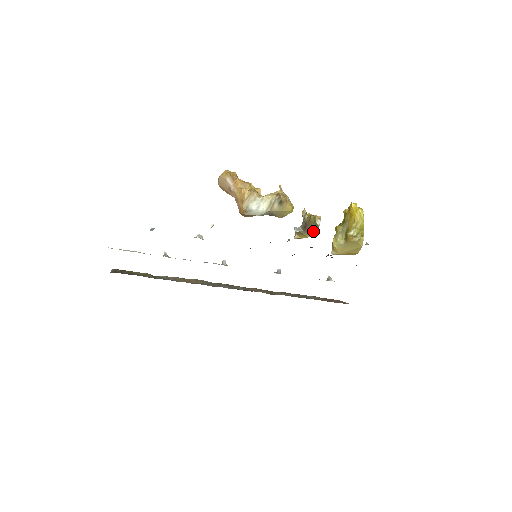
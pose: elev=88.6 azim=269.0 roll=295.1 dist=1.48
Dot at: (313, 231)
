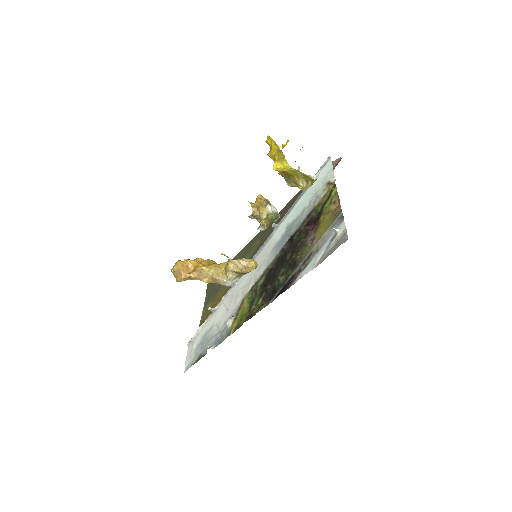
Dot at: occluded
